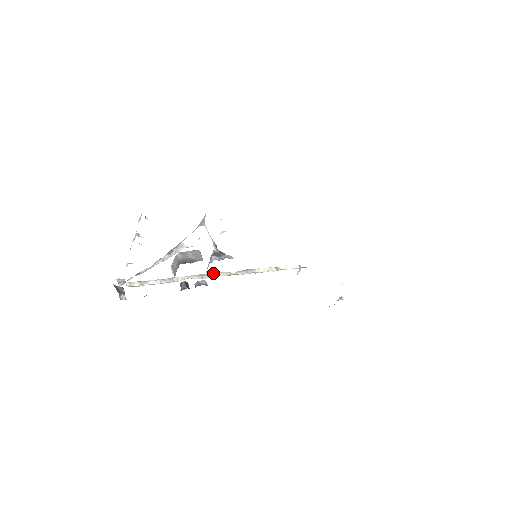
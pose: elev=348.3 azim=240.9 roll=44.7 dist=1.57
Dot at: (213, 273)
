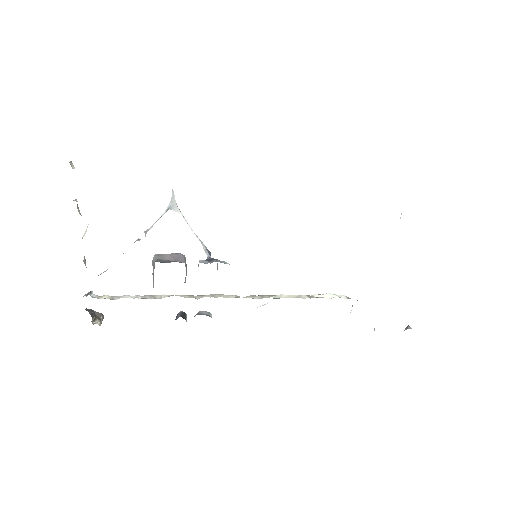
Dot at: (212, 294)
